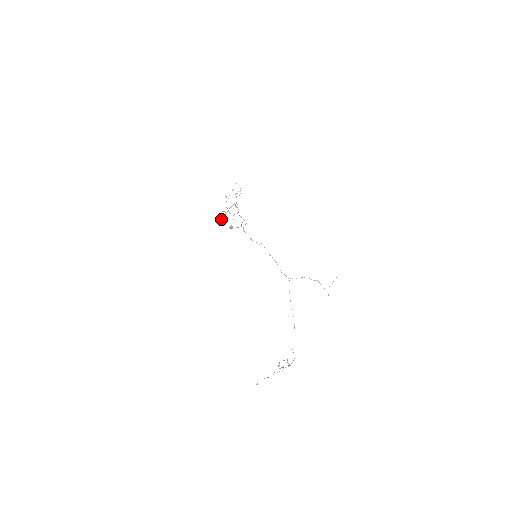
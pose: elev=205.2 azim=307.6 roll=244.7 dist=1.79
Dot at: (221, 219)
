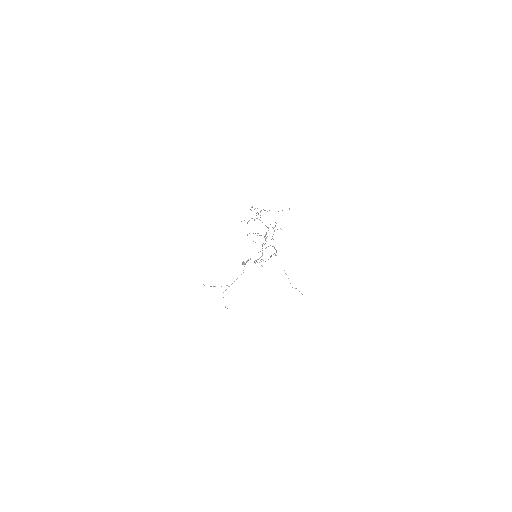
Dot at: occluded
